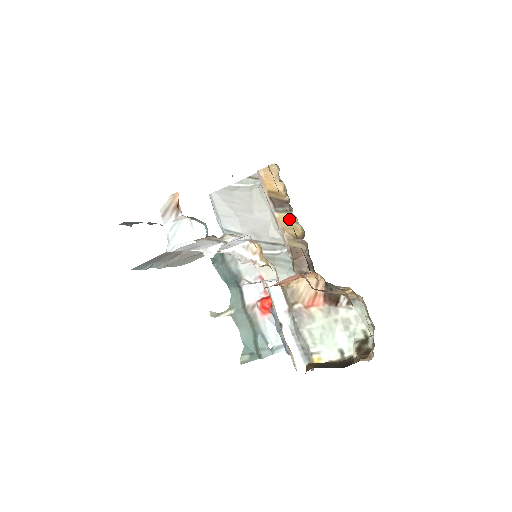
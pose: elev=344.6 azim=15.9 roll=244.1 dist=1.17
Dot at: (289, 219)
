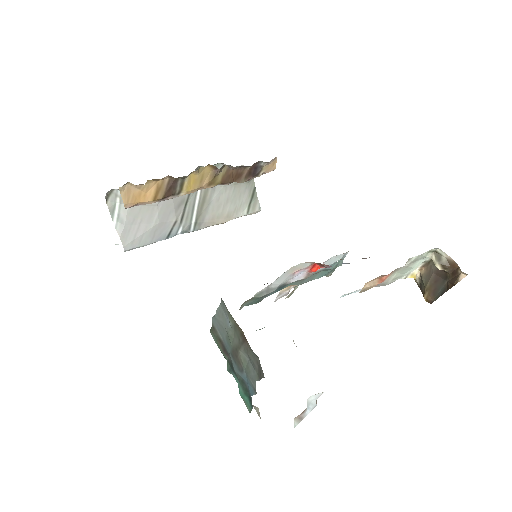
Dot at: (191, 180)
